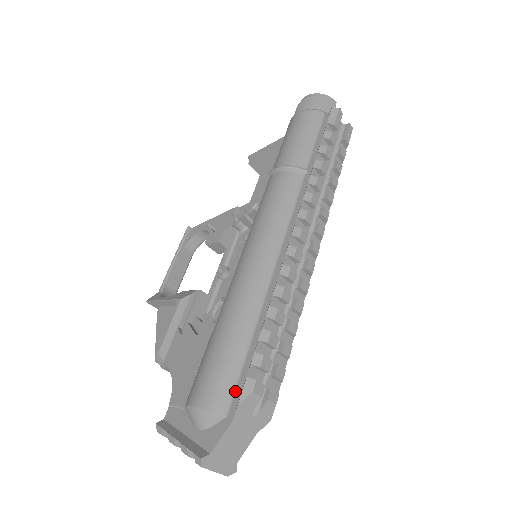
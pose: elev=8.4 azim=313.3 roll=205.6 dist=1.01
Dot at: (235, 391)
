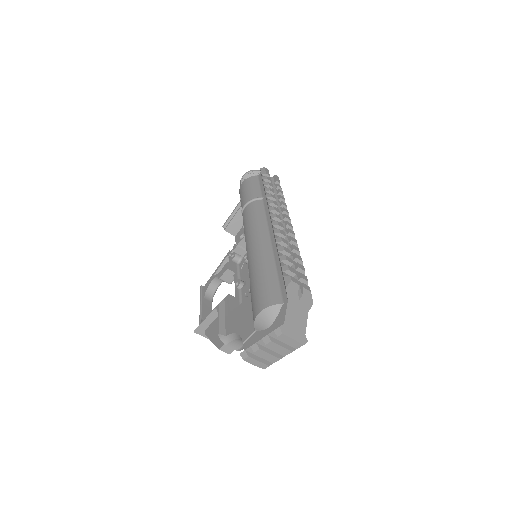
Dot at: (281, 291)
